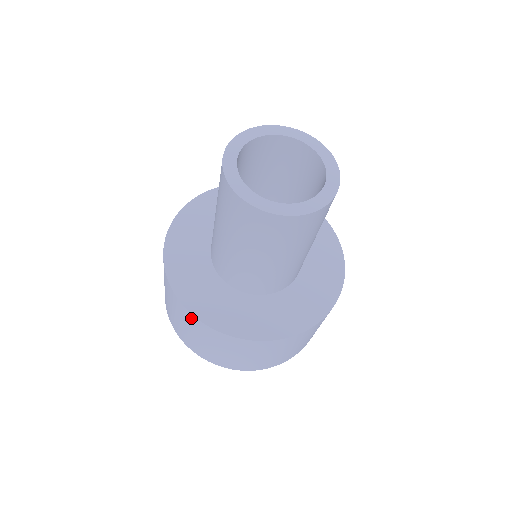
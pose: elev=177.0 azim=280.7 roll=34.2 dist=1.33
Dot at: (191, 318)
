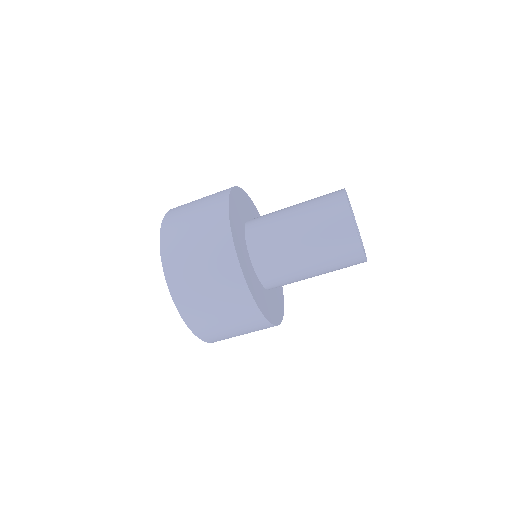
Dot at: (230, 260)
